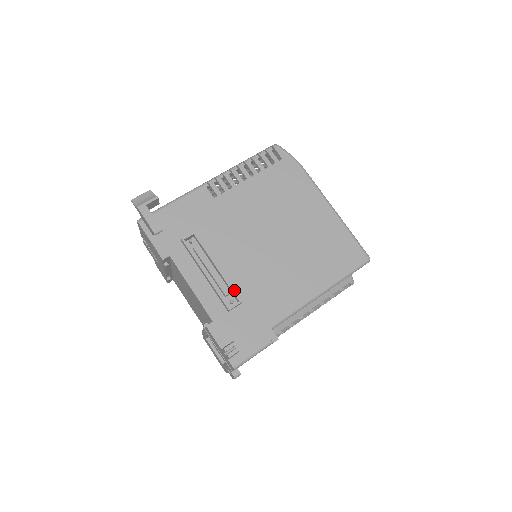
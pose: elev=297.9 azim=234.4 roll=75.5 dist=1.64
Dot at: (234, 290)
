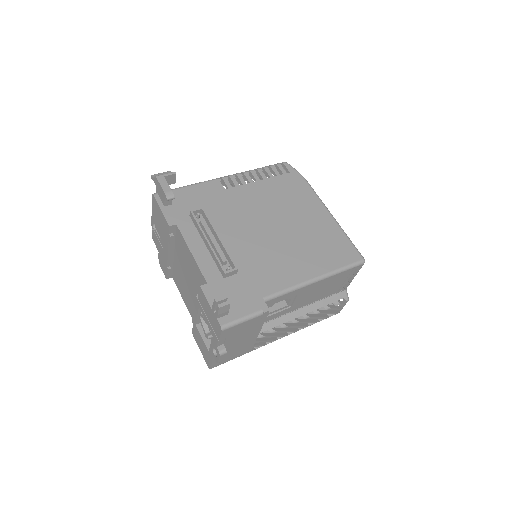
Dot at: occluded
